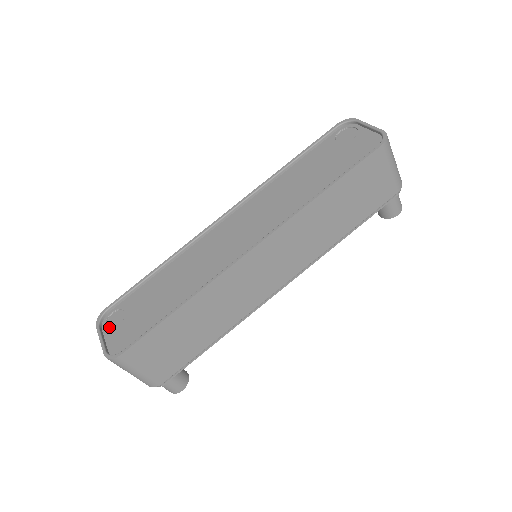
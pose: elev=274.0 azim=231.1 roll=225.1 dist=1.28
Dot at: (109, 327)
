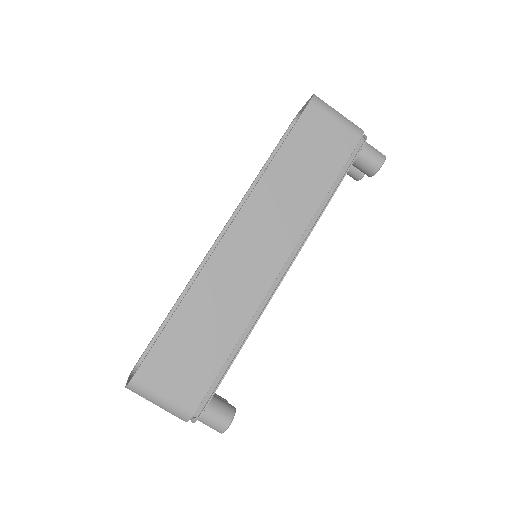
Dot at: occluded
